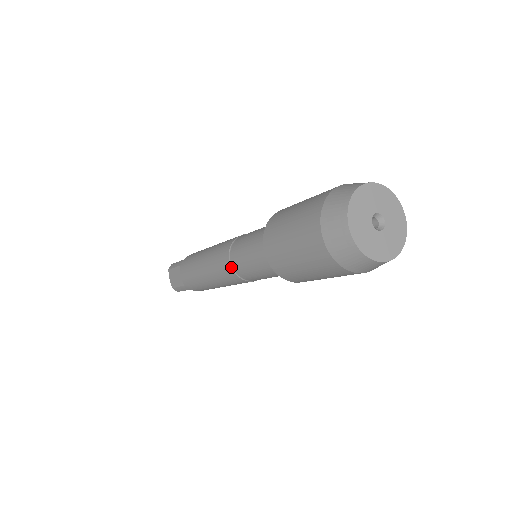
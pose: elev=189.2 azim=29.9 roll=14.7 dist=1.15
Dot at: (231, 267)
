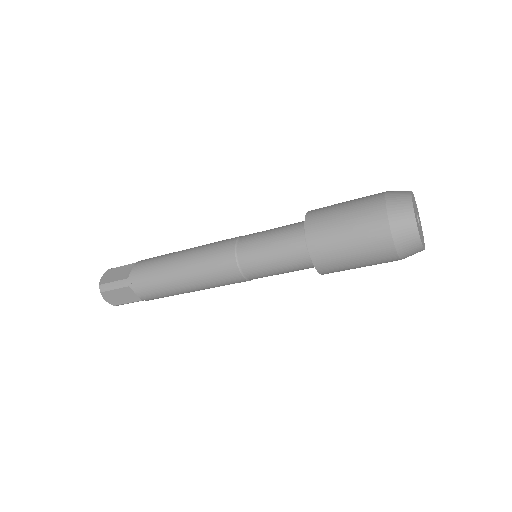
Dot at: (244, 278)
